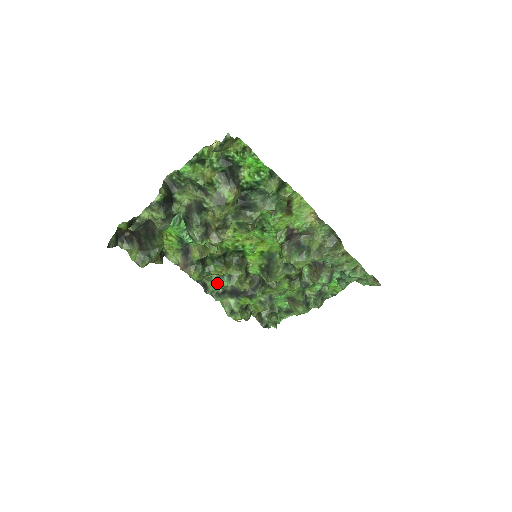
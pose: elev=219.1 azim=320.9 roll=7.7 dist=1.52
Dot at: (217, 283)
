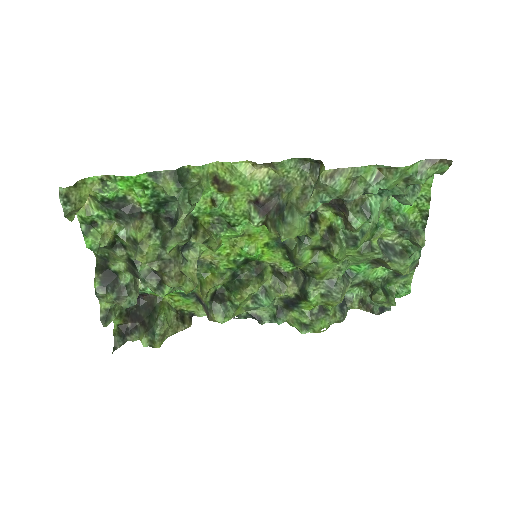
Dot at: occluded
